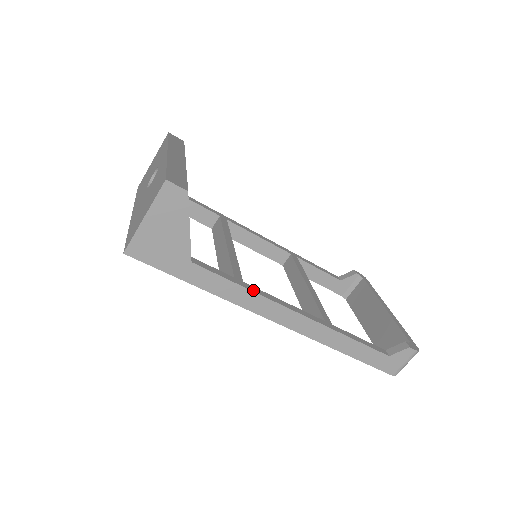
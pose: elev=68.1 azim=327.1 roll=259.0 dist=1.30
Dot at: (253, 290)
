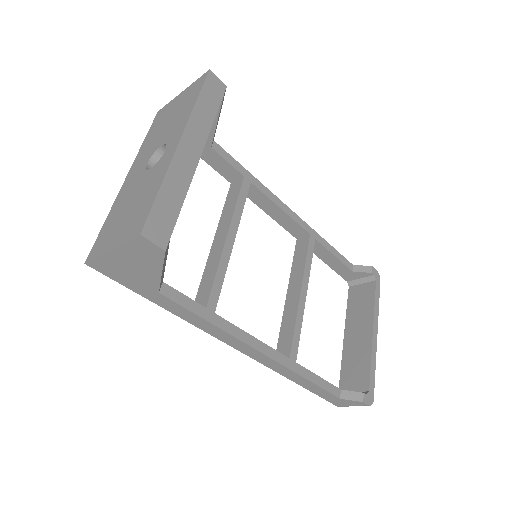
Dot at: (221, 326)
